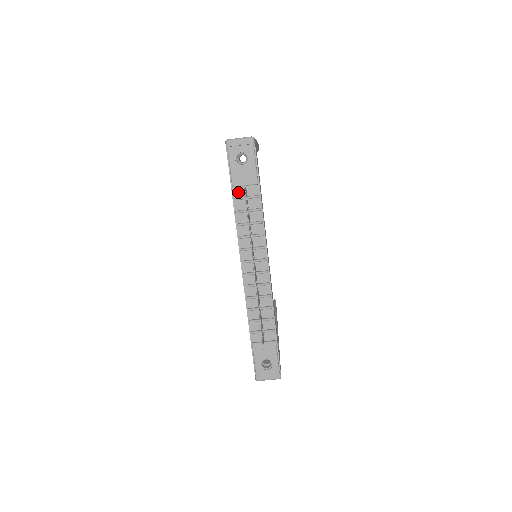
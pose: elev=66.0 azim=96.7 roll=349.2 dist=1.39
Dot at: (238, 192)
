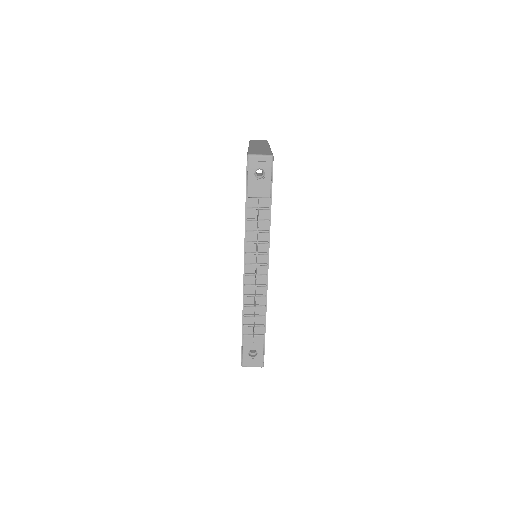
Dot at: (251, 202)
